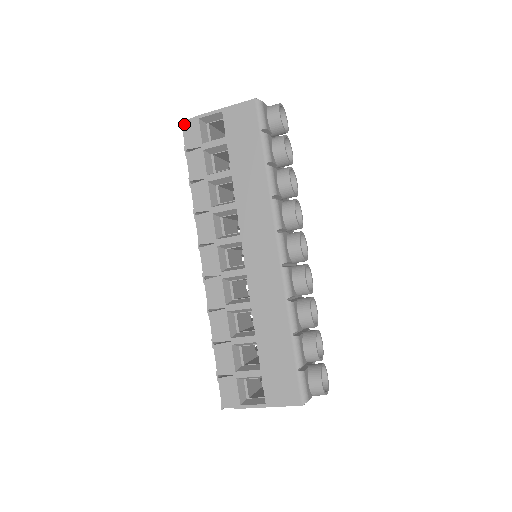
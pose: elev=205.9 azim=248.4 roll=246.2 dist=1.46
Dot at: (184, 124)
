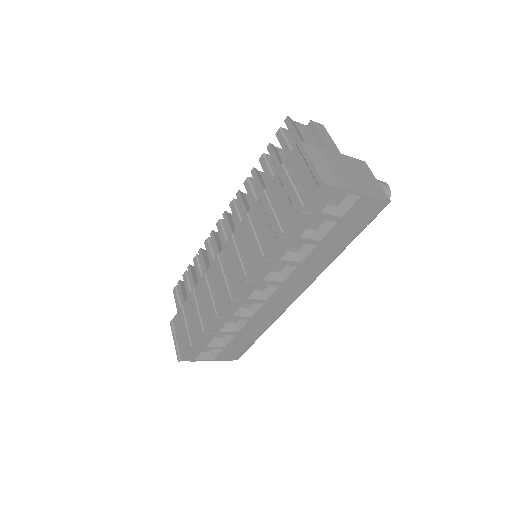
Dot at: (323, 188)
